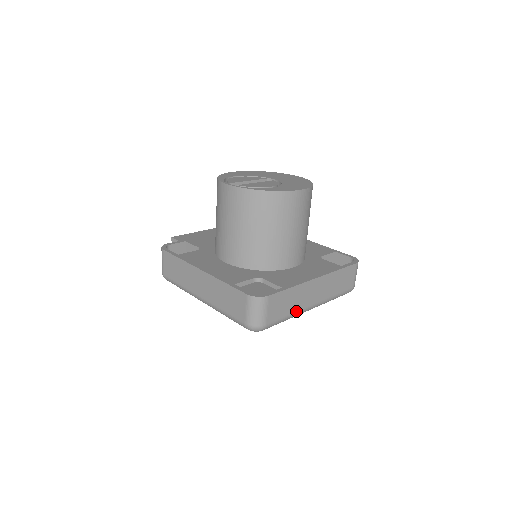
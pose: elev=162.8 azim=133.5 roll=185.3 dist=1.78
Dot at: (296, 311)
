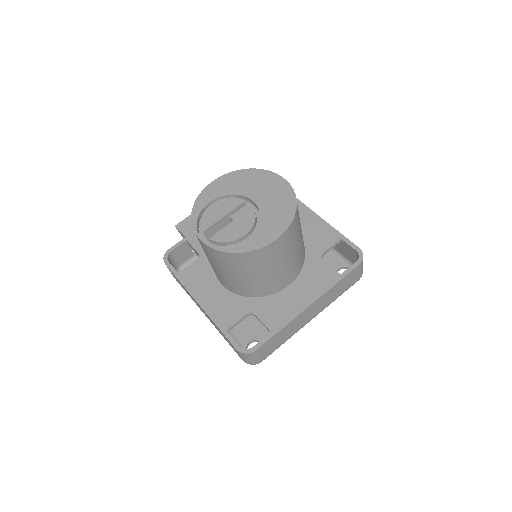
Dot at: (292, 335)
